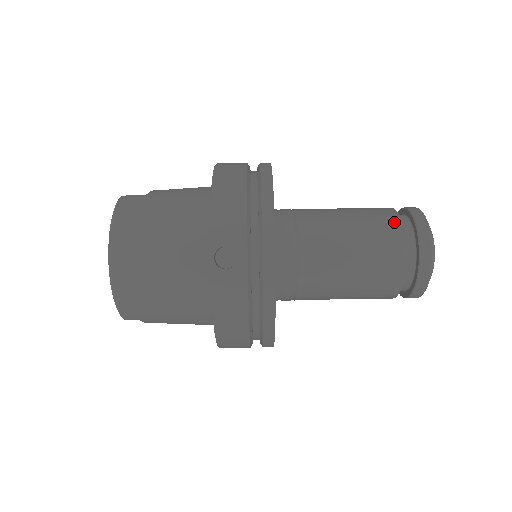
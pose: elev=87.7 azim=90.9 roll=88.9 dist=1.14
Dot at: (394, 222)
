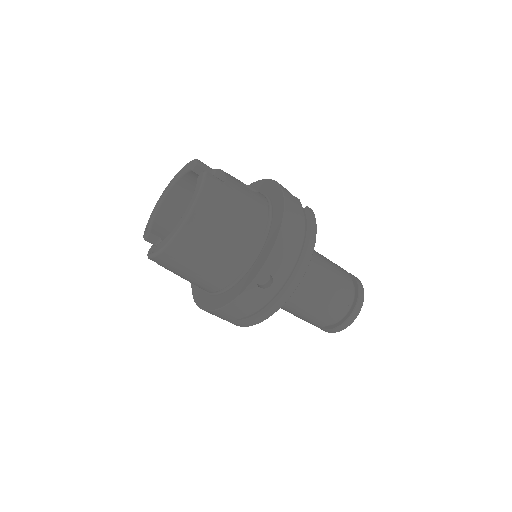
Dot at: (349, 291)
